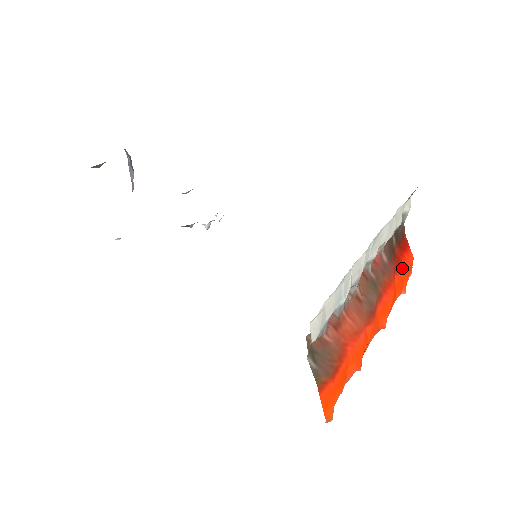
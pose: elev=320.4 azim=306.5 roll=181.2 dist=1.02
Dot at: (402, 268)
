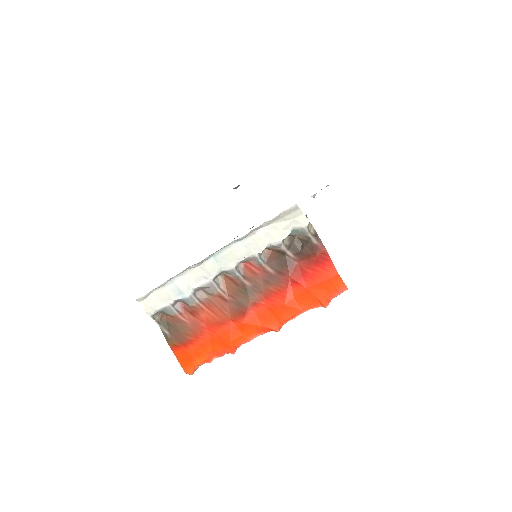
Dot at: (309, 281)
